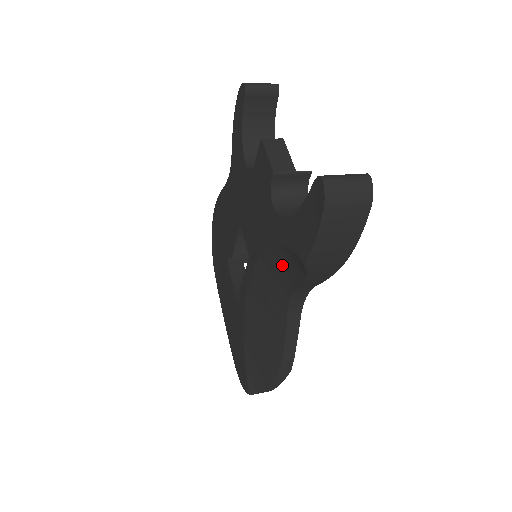
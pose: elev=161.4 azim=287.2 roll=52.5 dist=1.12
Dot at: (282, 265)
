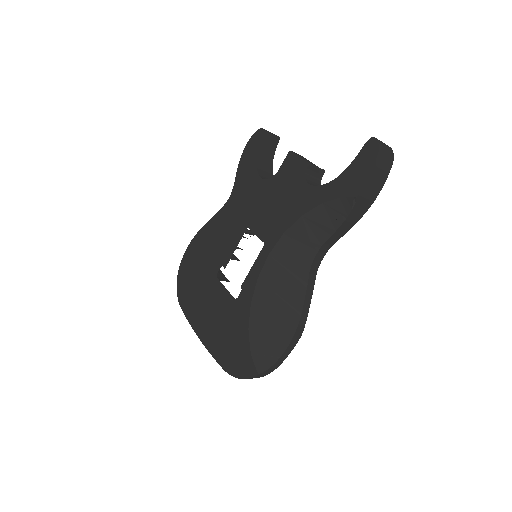
Dot at: (315, 225)
